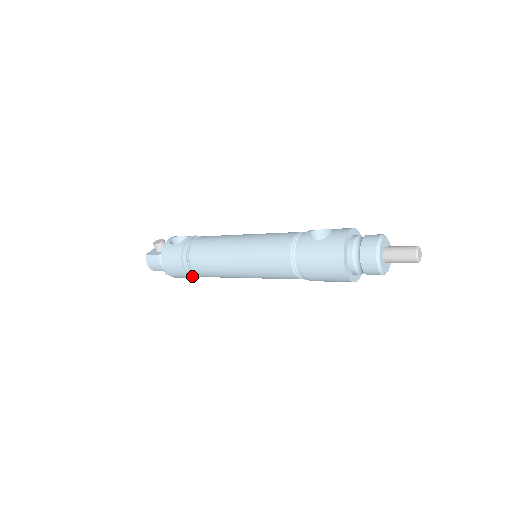
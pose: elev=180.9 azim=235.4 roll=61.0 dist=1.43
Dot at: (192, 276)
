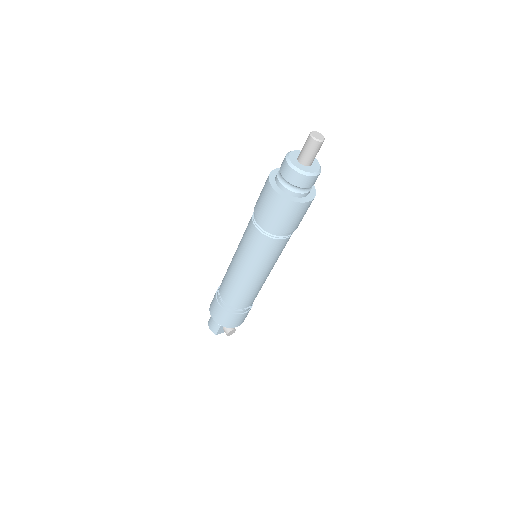
Dot at: (230, 312)
